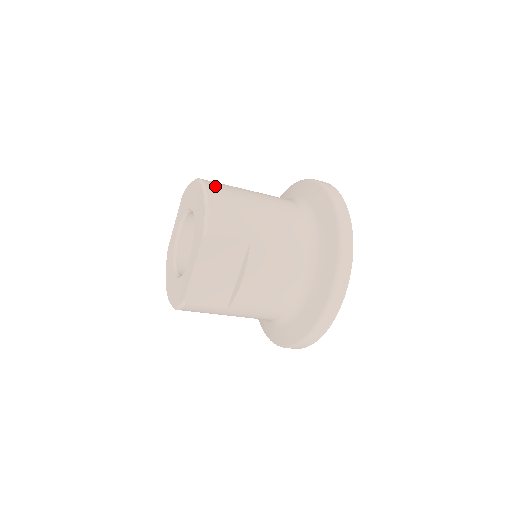
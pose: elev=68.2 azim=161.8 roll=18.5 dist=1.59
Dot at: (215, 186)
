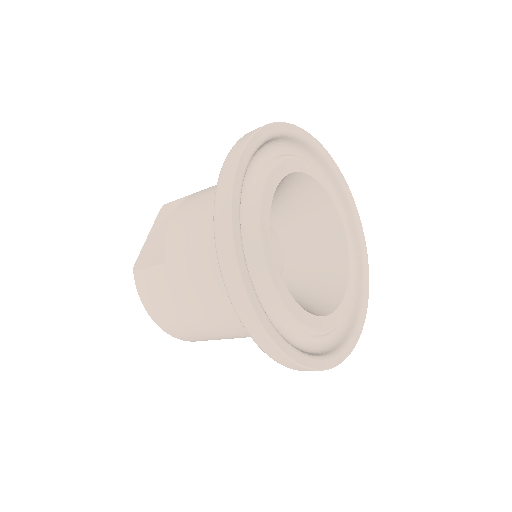
Dot at: occluded
